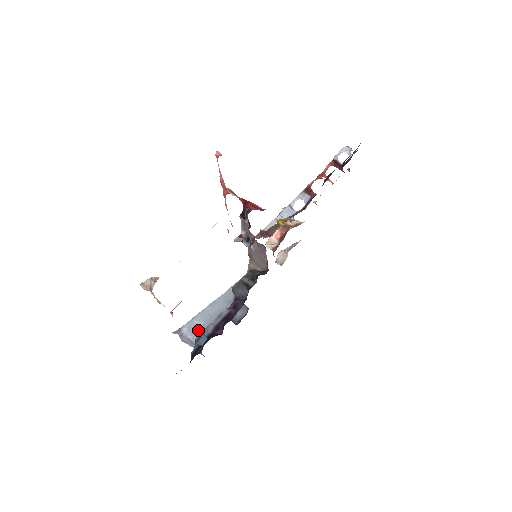
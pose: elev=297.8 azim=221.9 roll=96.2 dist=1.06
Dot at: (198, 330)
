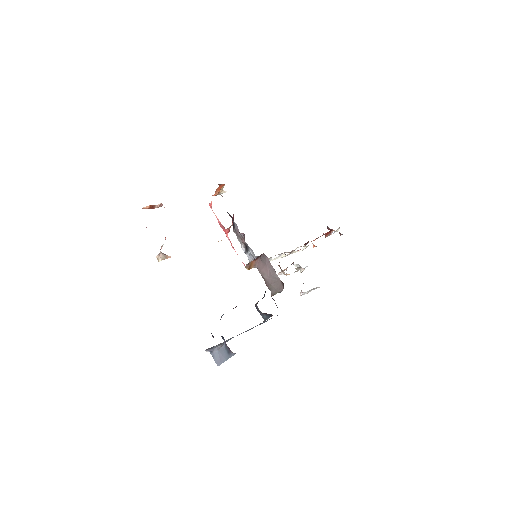
Dot at: (227, 341)
